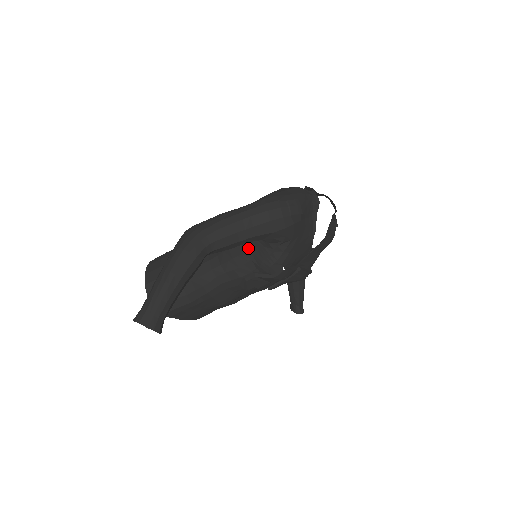
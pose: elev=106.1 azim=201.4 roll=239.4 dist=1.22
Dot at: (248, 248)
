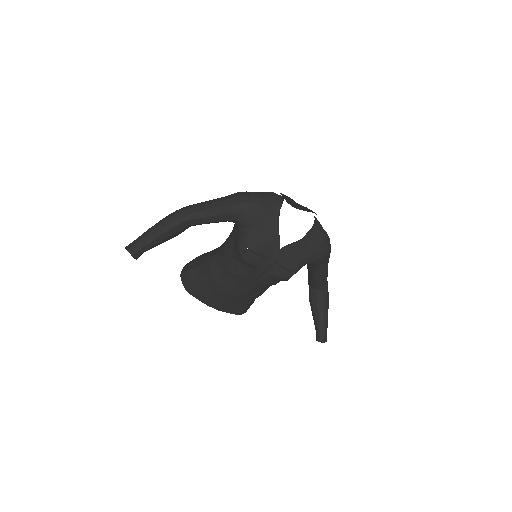
Dot at: (232, 235)
